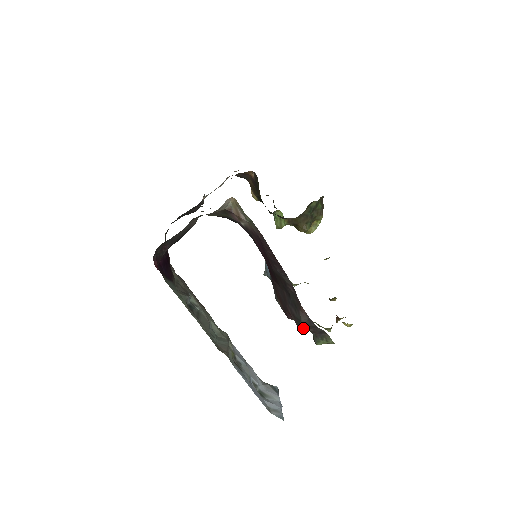
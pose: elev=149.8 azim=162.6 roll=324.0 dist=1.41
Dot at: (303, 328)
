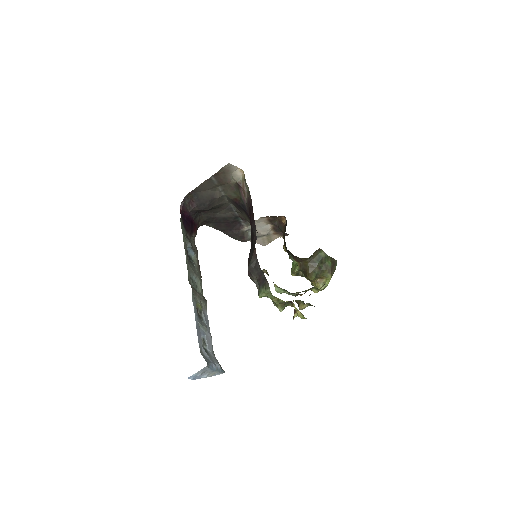
Dot at: (252, 274)
